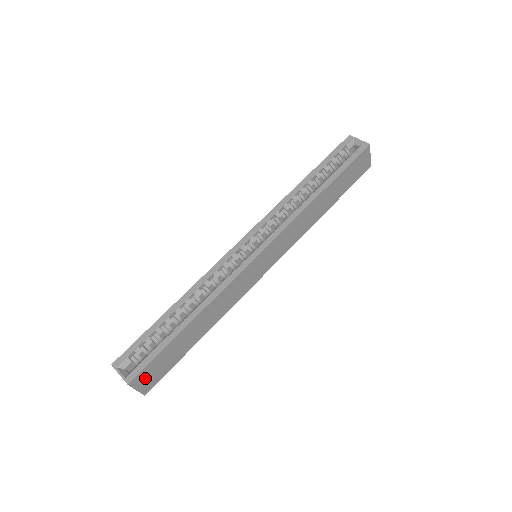
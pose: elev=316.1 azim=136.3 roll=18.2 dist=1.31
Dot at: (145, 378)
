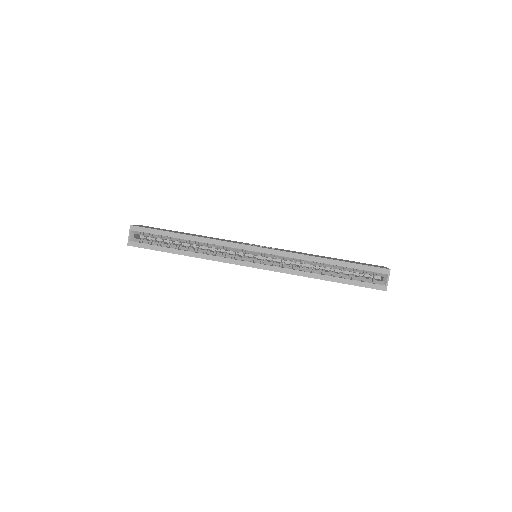
Dot at: occluded
